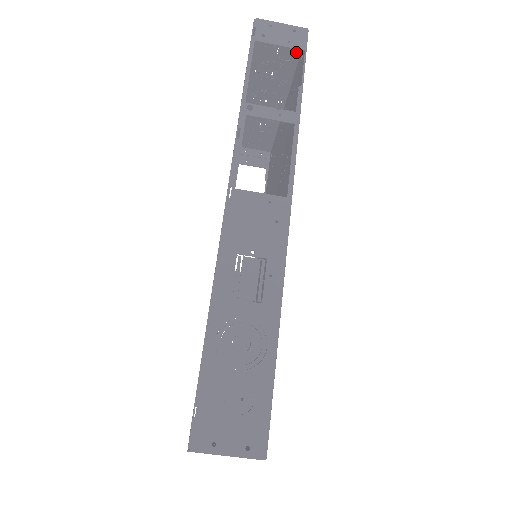
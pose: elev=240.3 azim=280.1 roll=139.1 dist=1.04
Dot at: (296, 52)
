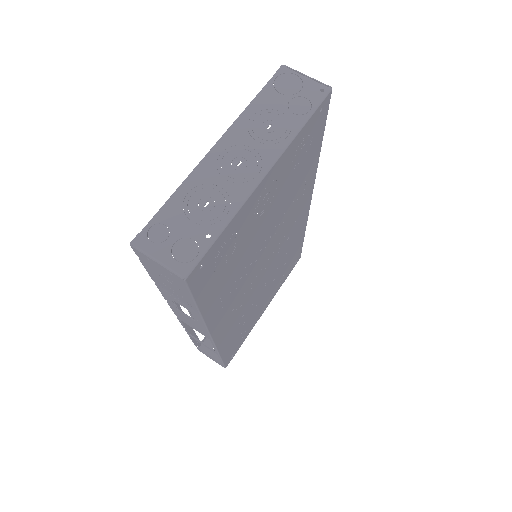
Dot at: occluded
